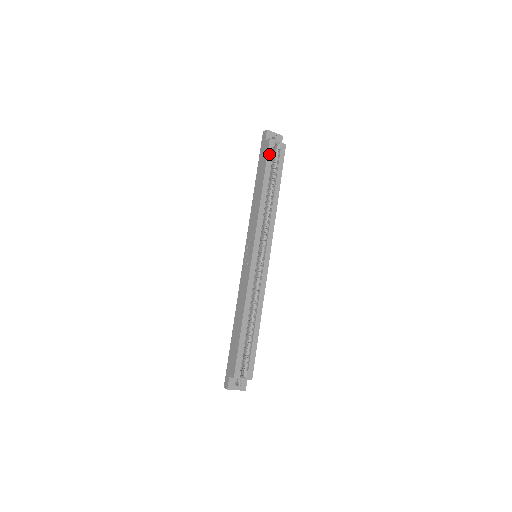
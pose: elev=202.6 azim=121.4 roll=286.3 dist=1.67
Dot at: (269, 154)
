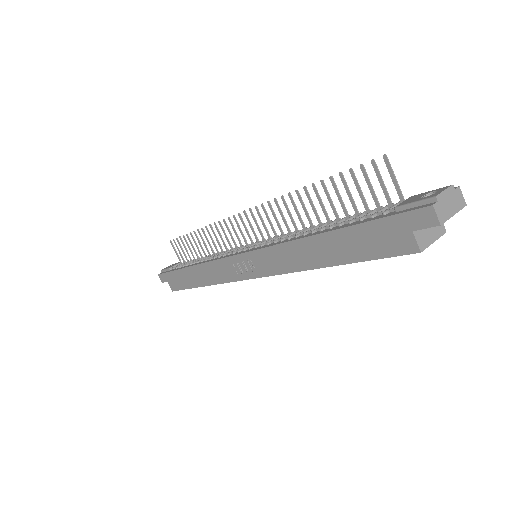
Dot at: (389, 256)
